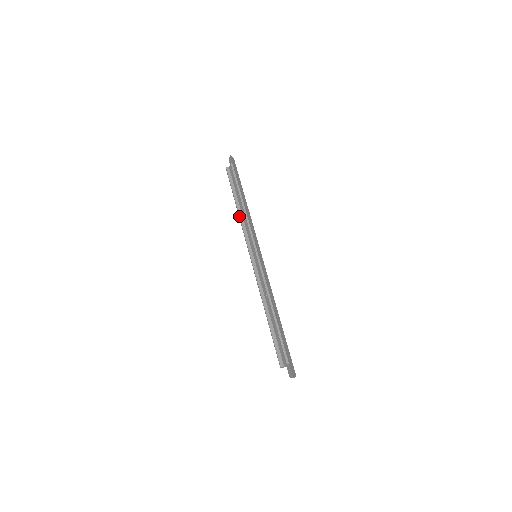
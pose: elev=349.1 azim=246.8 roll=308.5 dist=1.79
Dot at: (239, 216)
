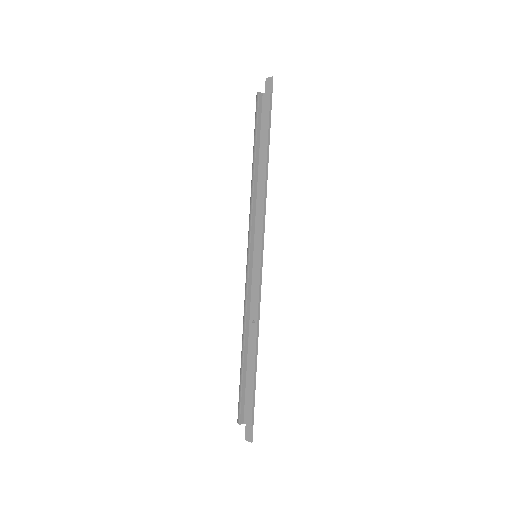
Dot at: (254, 184)
